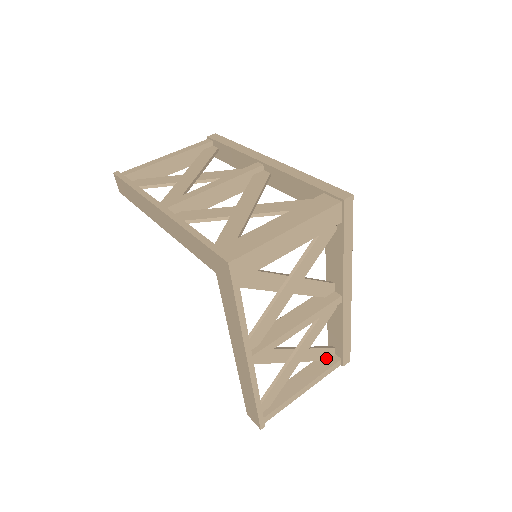
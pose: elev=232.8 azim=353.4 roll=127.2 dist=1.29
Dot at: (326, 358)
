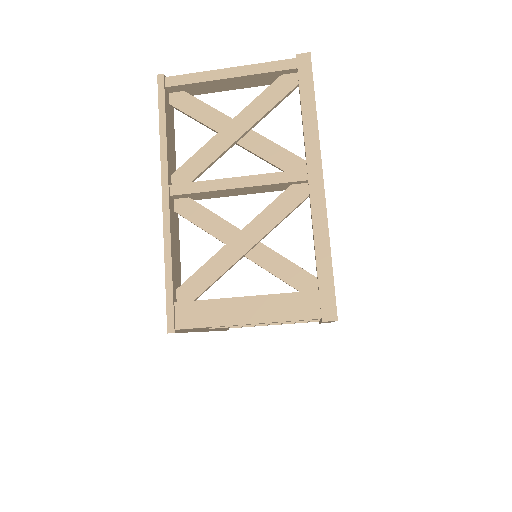
Dot at: occluded
